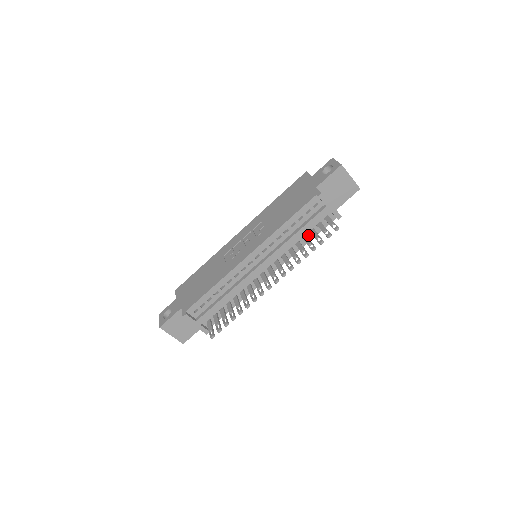
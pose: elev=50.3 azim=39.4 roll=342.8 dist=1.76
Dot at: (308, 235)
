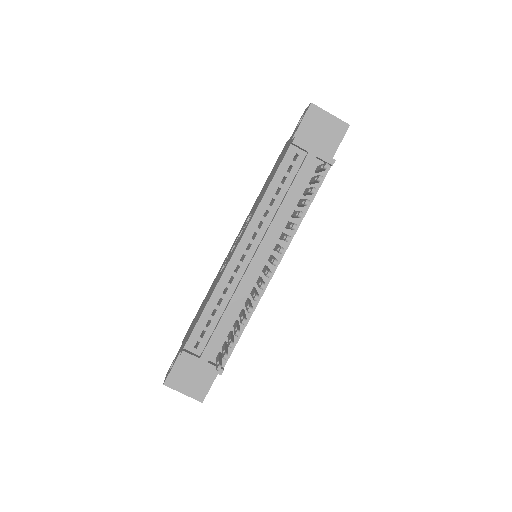
Dot at: occluded
